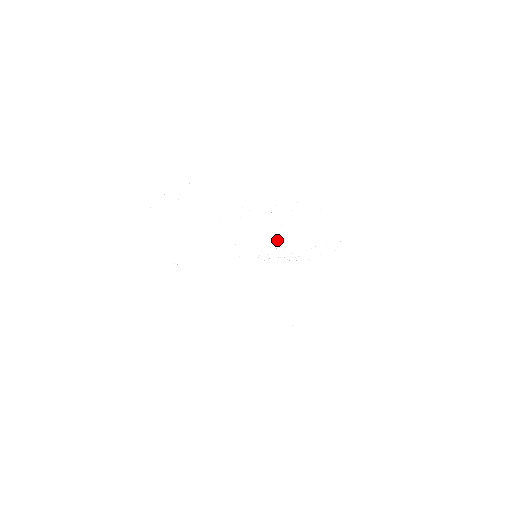
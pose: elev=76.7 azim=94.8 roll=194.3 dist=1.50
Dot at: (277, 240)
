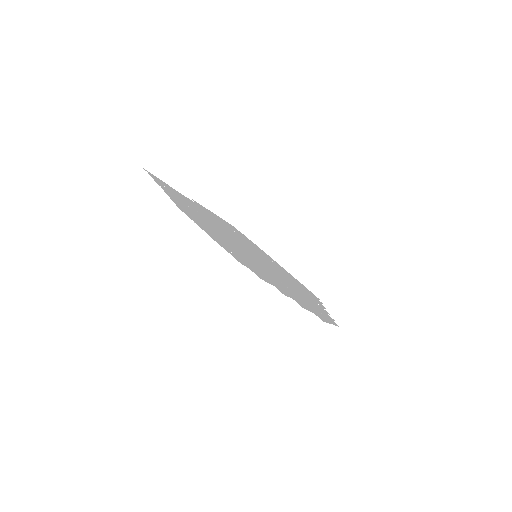
Dot at: (283, 278)
